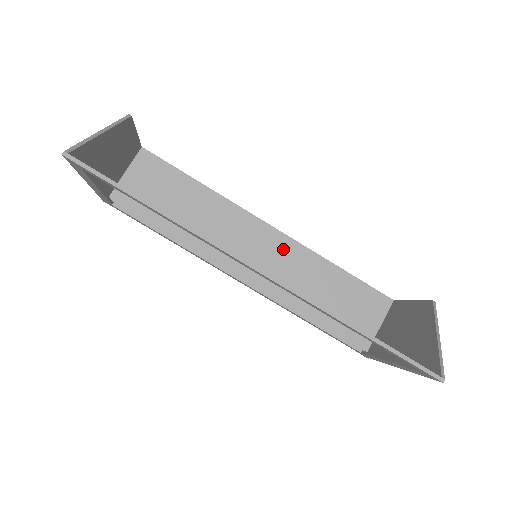
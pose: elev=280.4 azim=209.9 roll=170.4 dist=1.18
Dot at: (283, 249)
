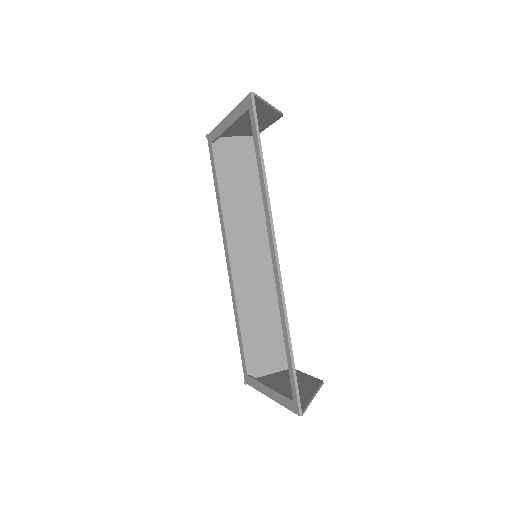
Dot at: (267, 272)
